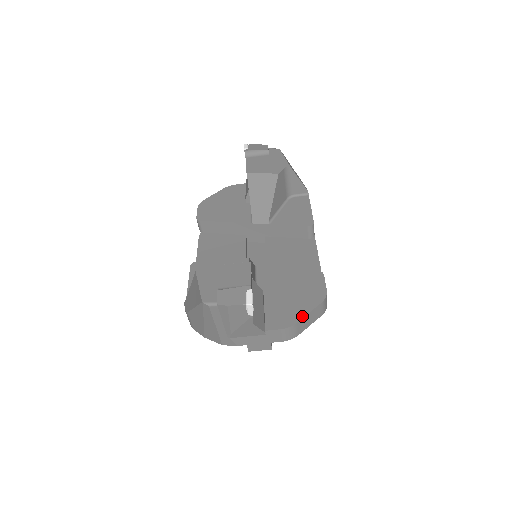
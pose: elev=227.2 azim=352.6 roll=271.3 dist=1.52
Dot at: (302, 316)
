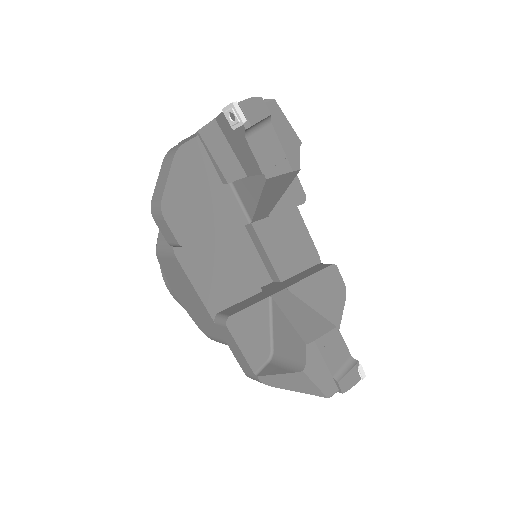
Dot at: (340, 321)
